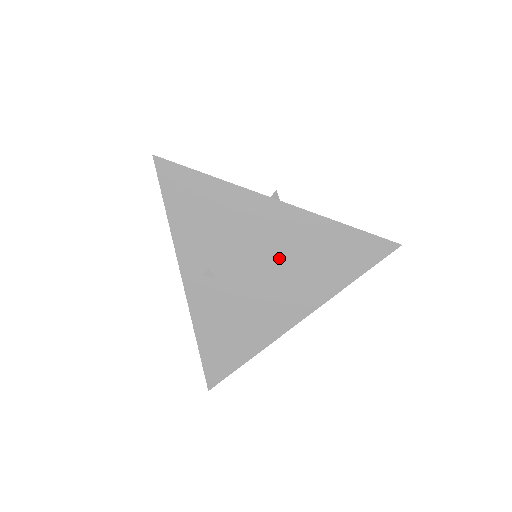
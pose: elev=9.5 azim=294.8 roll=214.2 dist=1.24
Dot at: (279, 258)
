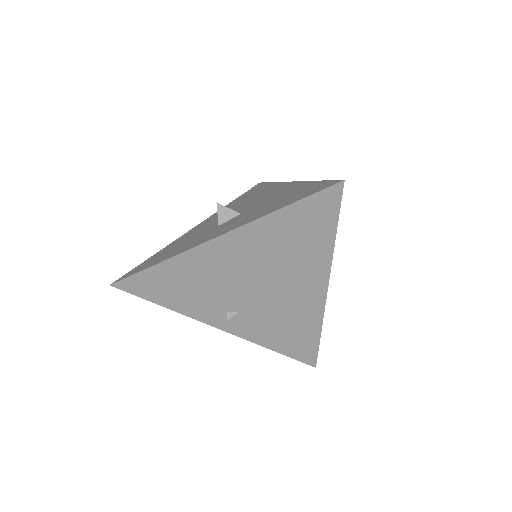
Dot at: (262, 269)
